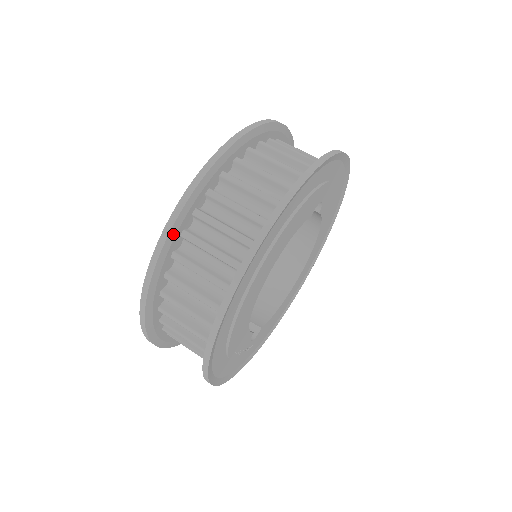
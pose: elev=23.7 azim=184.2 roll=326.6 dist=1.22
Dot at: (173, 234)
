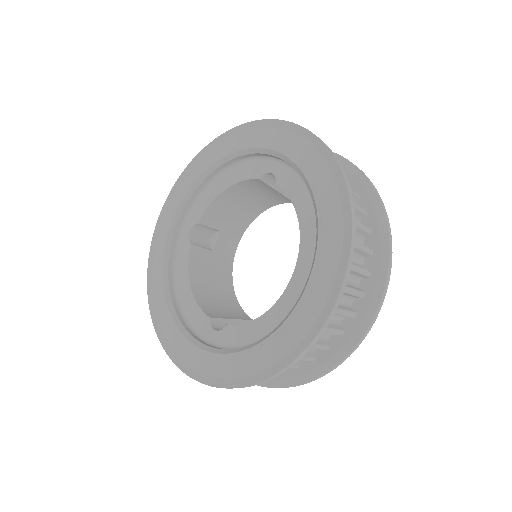
Dot at: occluded
